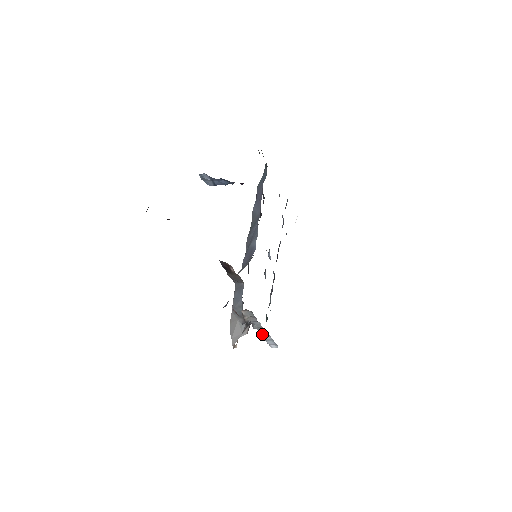
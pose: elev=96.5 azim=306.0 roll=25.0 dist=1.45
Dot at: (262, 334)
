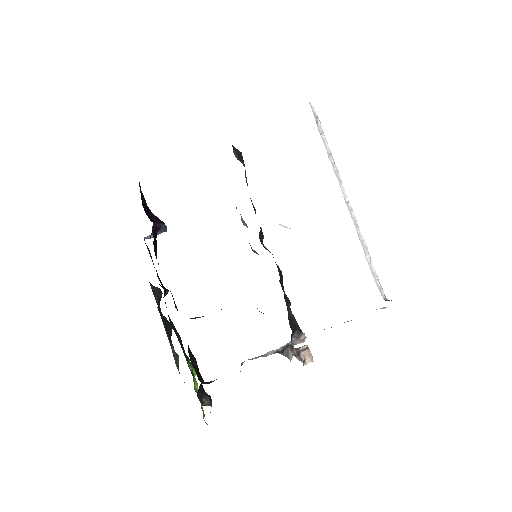
Dot at: (331, 327)
